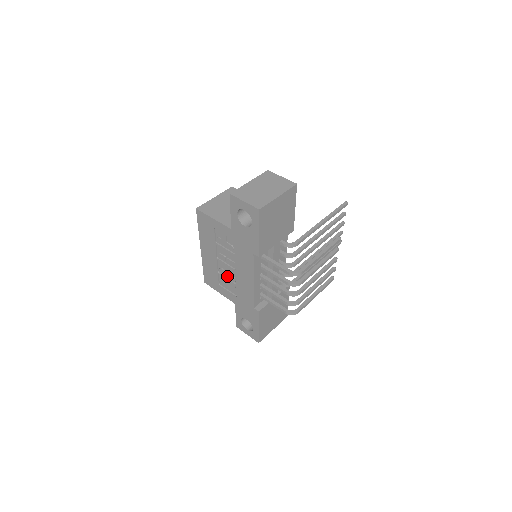
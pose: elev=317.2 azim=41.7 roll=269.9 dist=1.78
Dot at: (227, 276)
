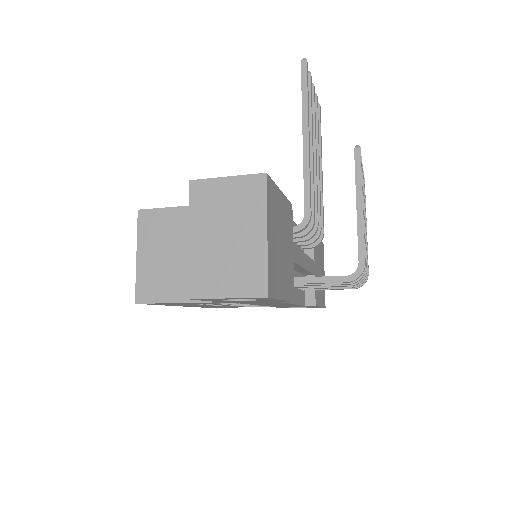
Dot at: occluded
